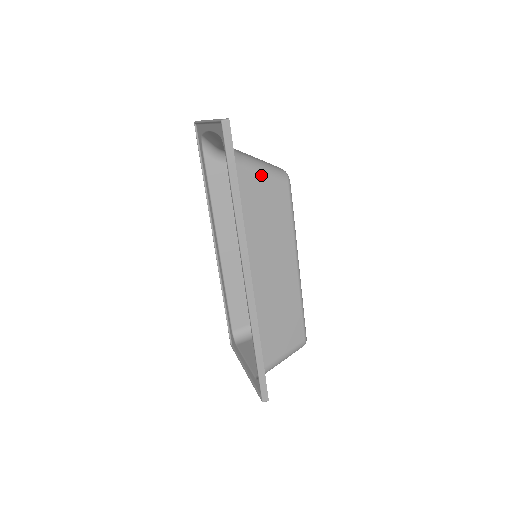
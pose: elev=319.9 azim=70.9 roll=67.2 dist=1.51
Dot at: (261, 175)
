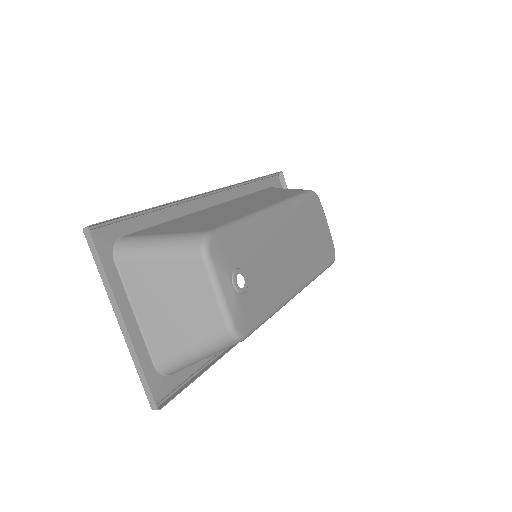
Dot at: (288, 189)
